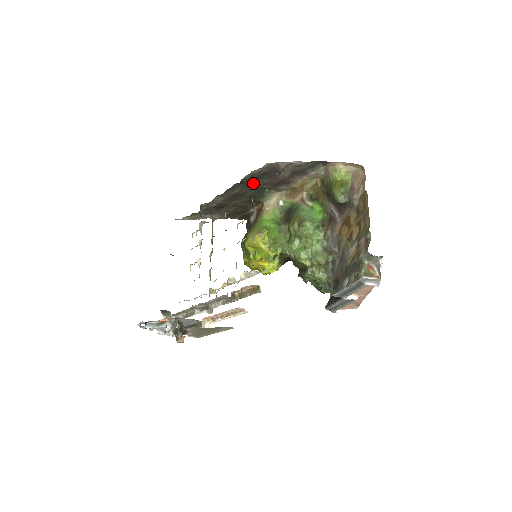
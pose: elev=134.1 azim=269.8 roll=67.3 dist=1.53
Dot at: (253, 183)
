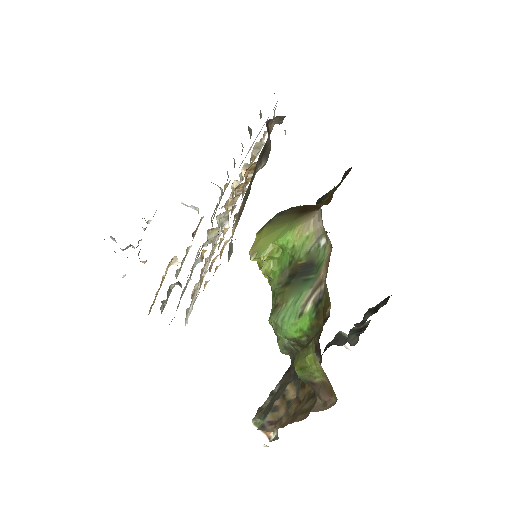
Dot at: occluded
